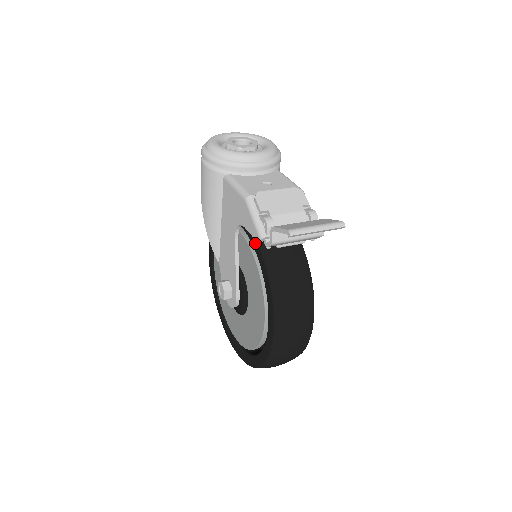
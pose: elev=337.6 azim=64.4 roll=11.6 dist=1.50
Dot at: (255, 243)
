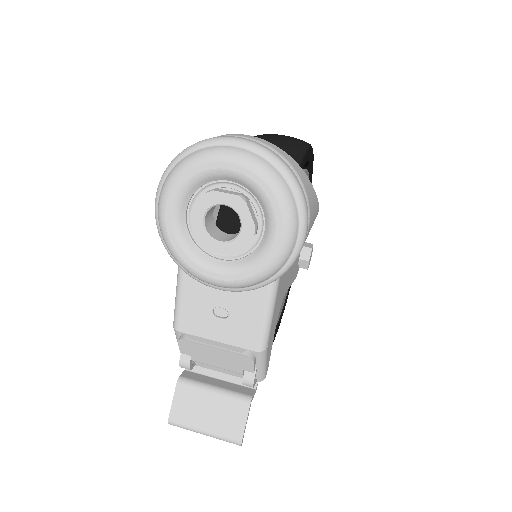
Dot at: occluded
